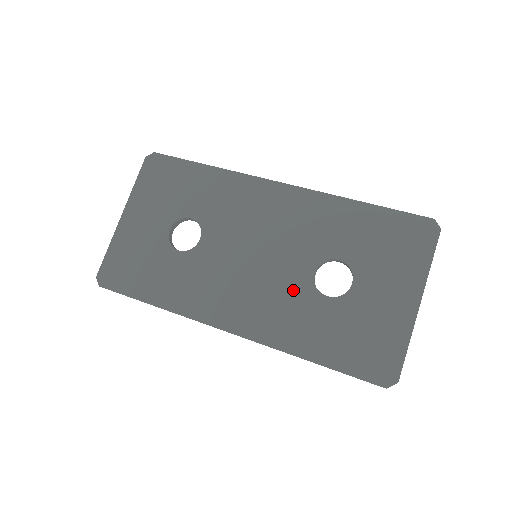
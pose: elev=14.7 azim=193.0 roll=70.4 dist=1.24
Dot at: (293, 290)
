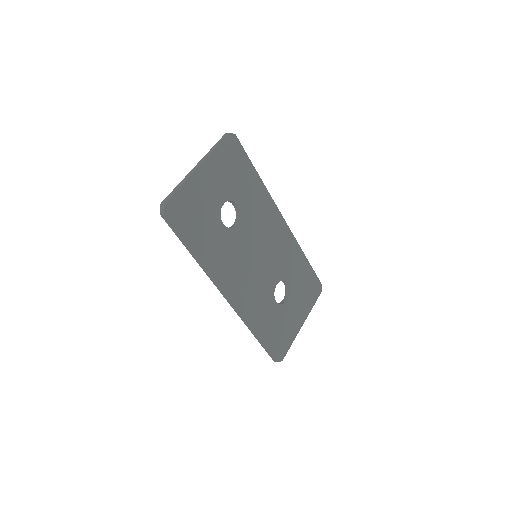
Dot at: (265, 289)
